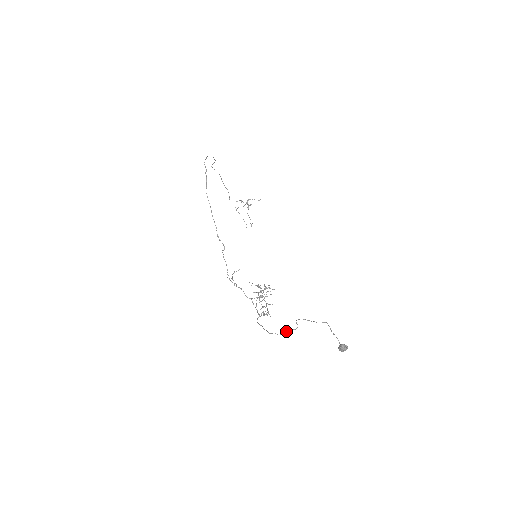
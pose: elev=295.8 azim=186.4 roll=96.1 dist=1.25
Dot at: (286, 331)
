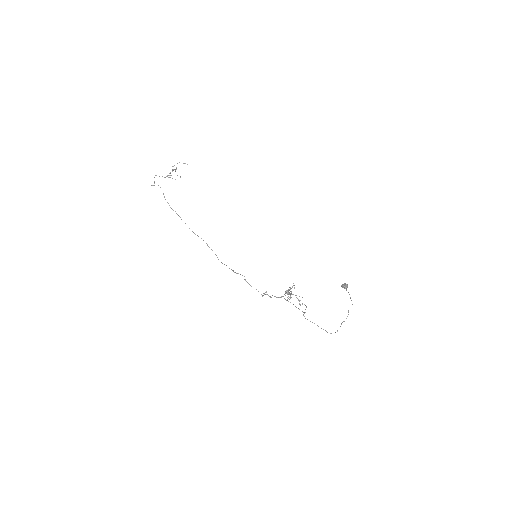
Dot at: occluded
